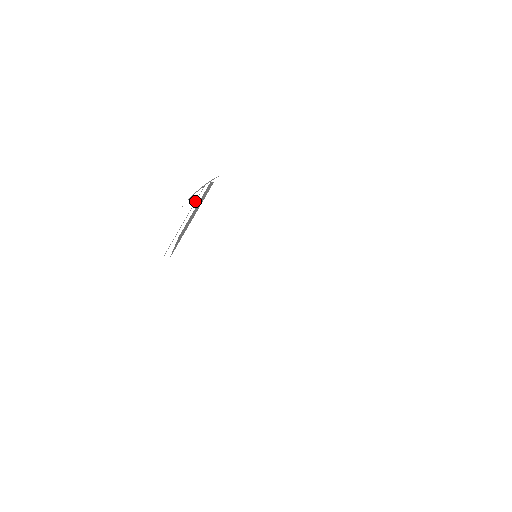
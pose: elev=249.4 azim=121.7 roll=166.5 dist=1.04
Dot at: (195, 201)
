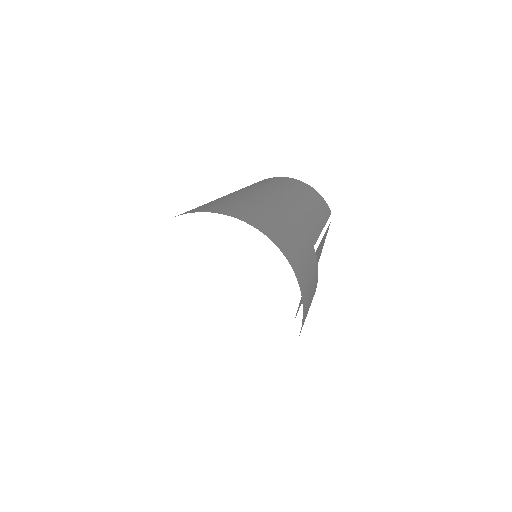
Dot at: occluded
